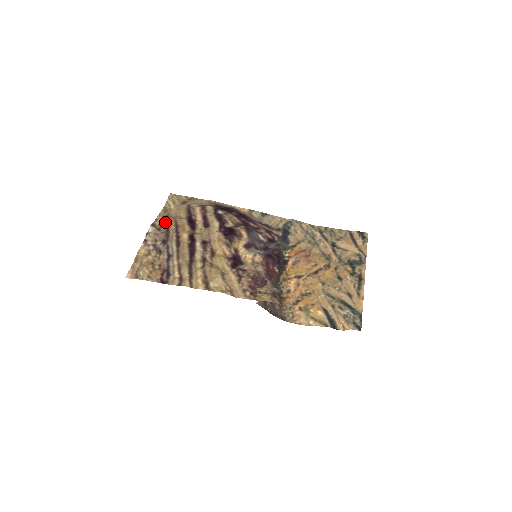
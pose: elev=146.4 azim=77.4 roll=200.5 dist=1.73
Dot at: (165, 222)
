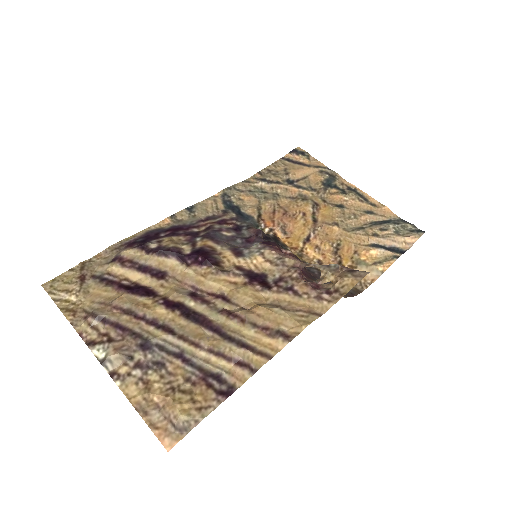
Dot at: (103, 323)
